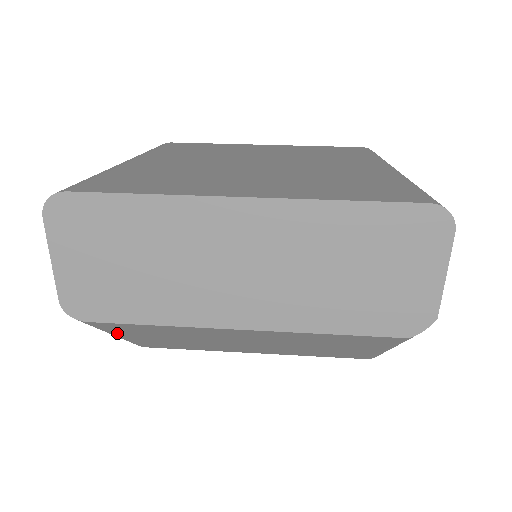
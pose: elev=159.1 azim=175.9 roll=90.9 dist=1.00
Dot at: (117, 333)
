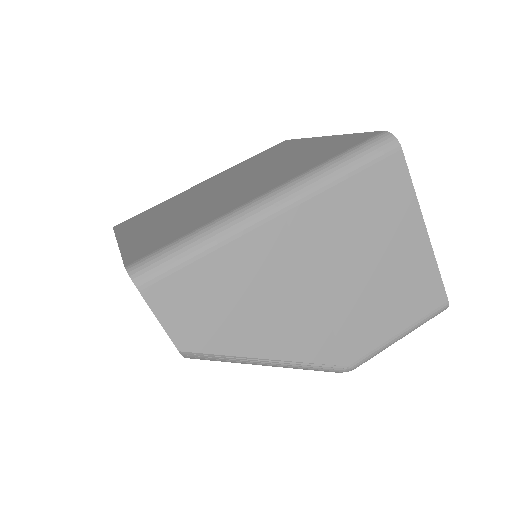
Dot at: occluded
